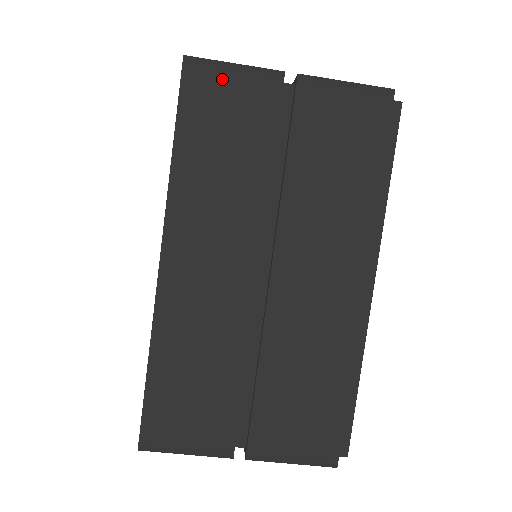
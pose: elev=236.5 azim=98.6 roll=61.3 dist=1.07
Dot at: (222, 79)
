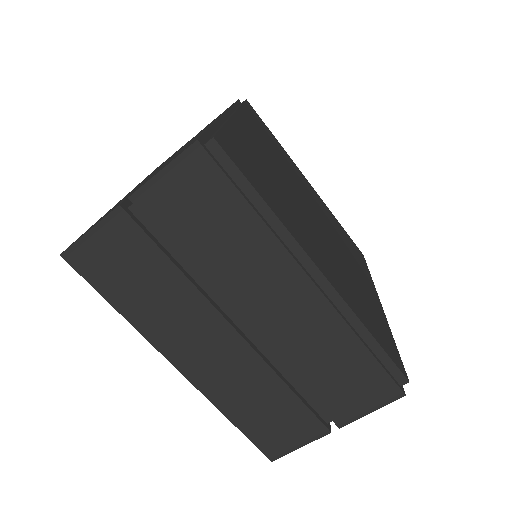
Dot at: (93, 247)
